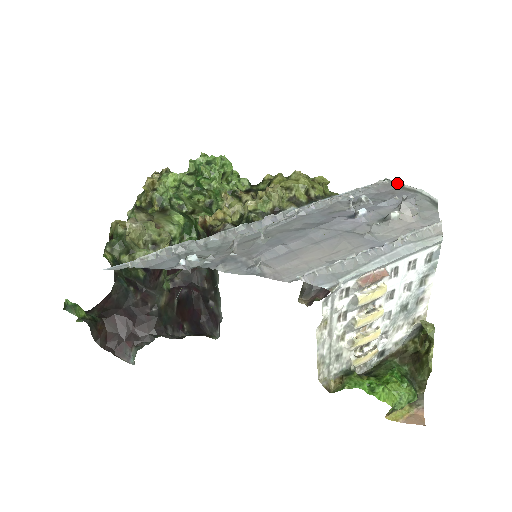
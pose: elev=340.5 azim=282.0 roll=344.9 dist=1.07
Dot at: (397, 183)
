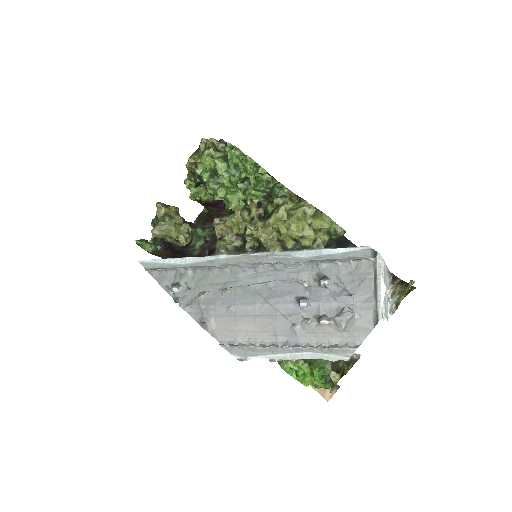
Dot at: (376, 270)
